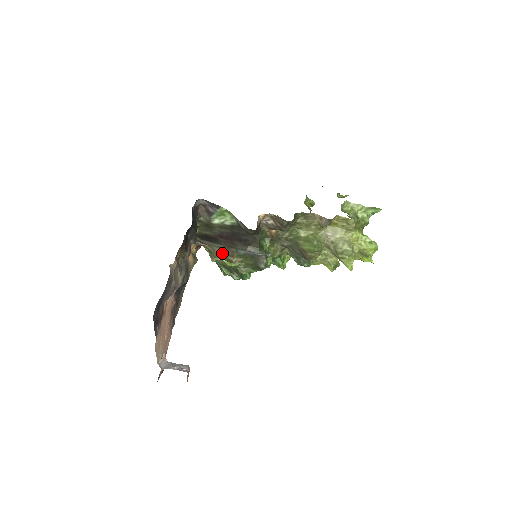
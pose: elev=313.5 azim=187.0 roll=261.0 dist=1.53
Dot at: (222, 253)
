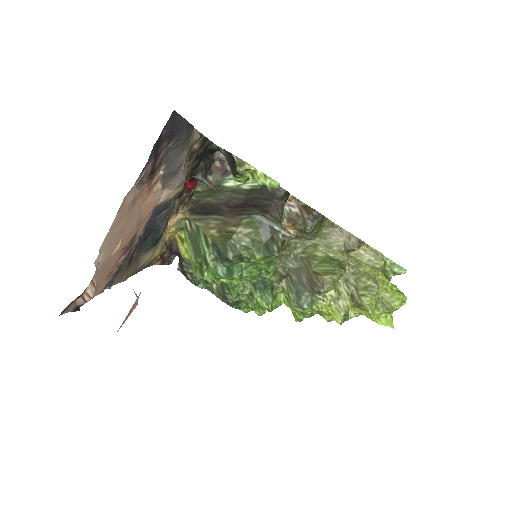
Dot at: (220, 226)
